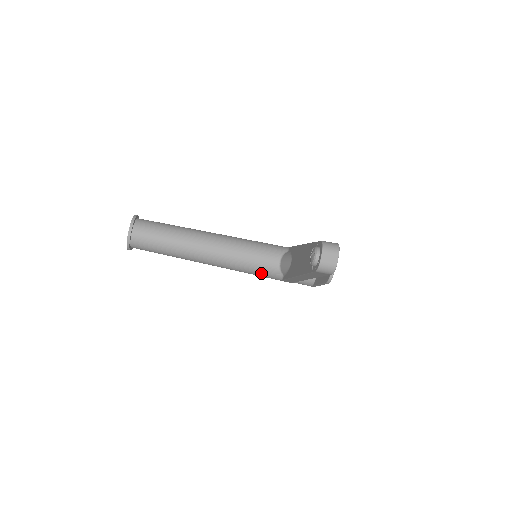
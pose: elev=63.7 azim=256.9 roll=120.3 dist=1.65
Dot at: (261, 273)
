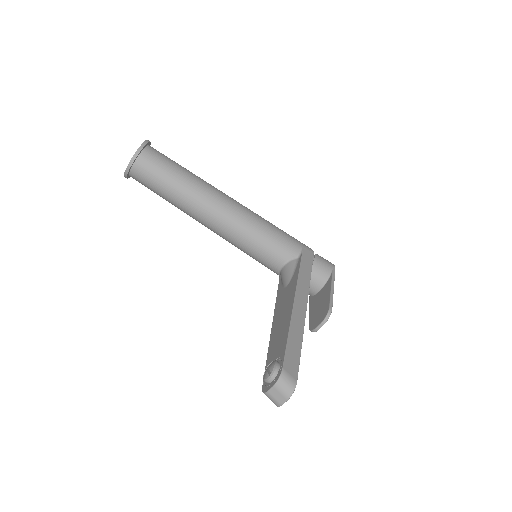
Dot at: (260, 262)
